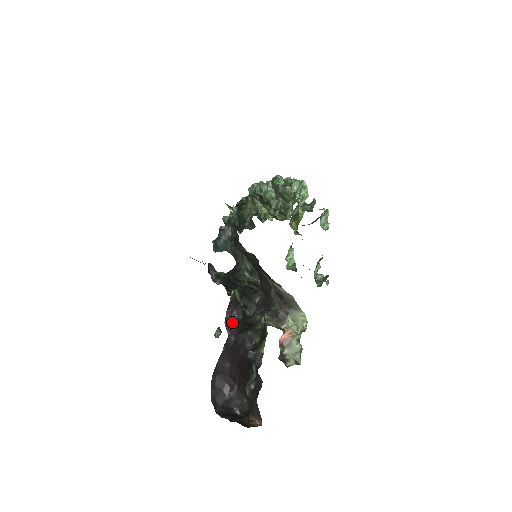
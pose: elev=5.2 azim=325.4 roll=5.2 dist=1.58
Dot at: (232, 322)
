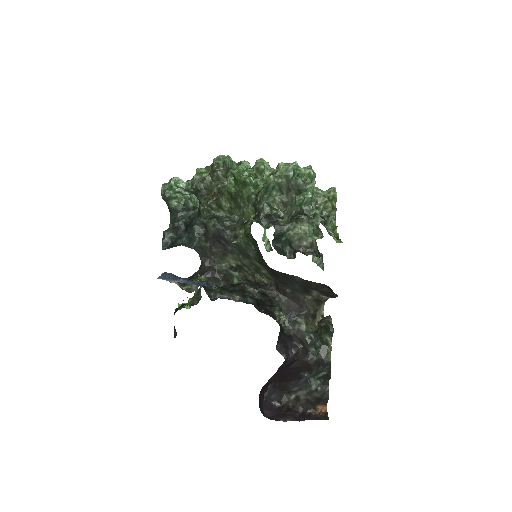
Dot at: (280, 344)
